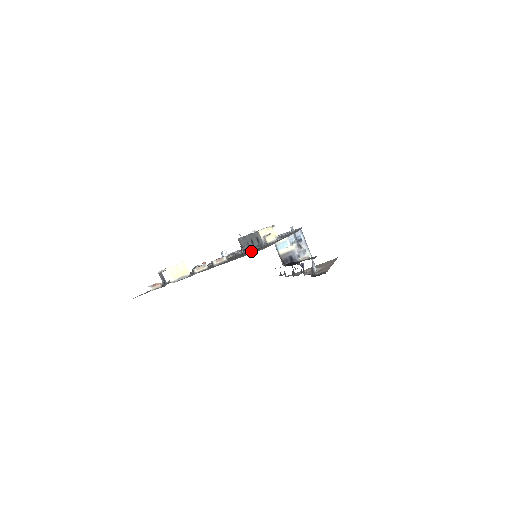
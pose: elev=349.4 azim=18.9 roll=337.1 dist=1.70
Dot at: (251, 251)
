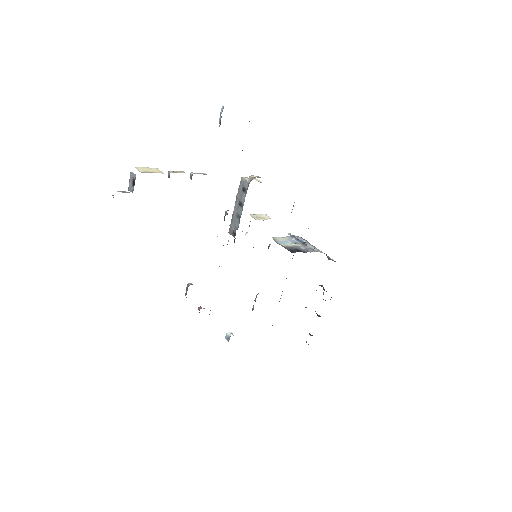
Dot at: (223, 108)
